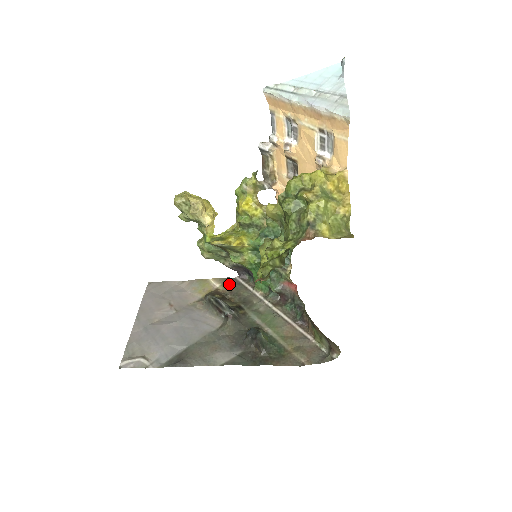
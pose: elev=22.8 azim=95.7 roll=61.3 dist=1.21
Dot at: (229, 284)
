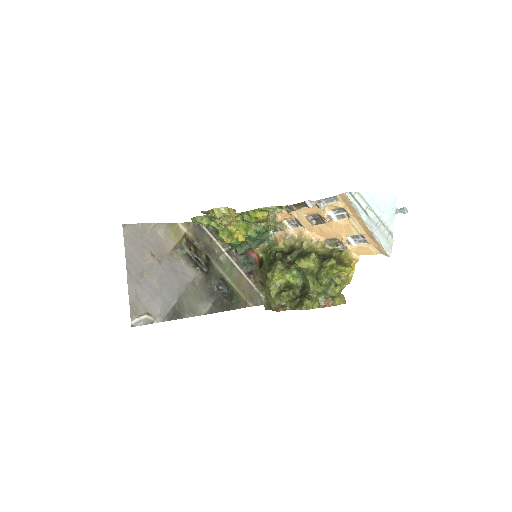
Dot at: (196, 231)
